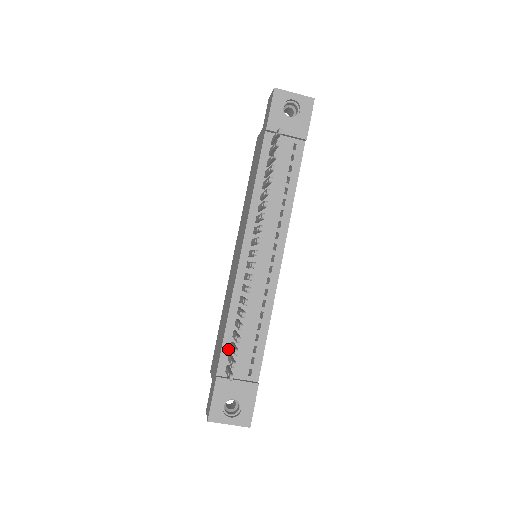
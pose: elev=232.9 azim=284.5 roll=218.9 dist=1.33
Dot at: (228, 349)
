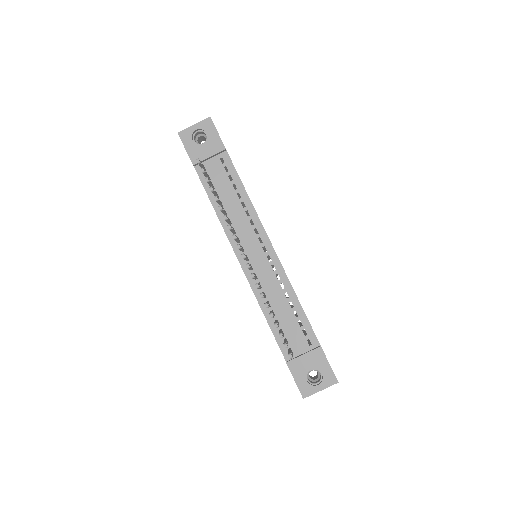
Dot at: occluded
